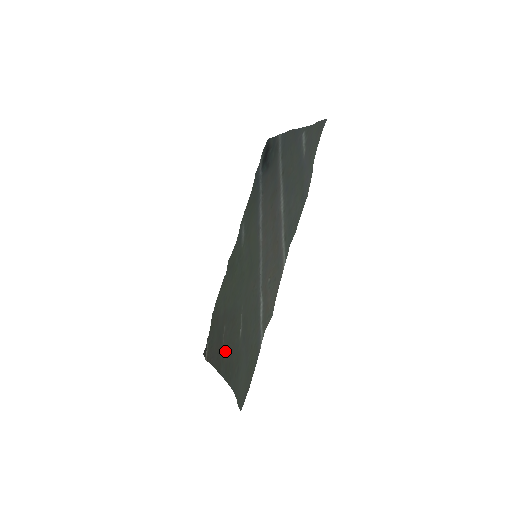
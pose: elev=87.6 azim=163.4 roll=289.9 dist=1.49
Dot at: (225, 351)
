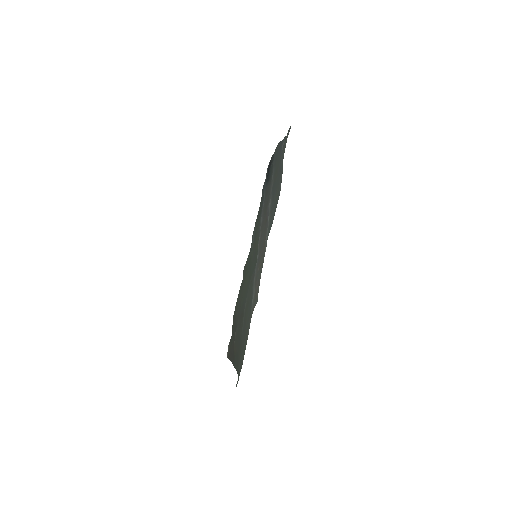
Dot at: (235, 344)
